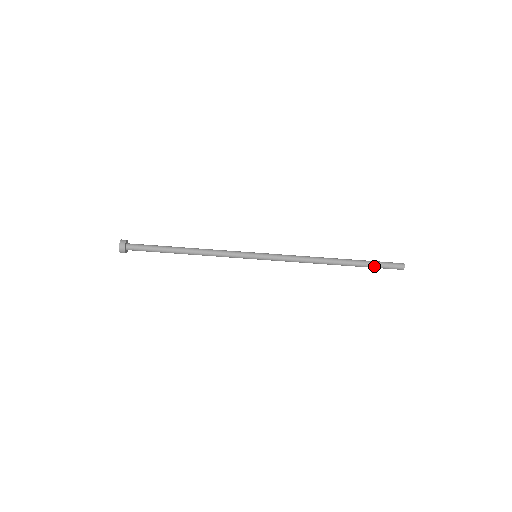
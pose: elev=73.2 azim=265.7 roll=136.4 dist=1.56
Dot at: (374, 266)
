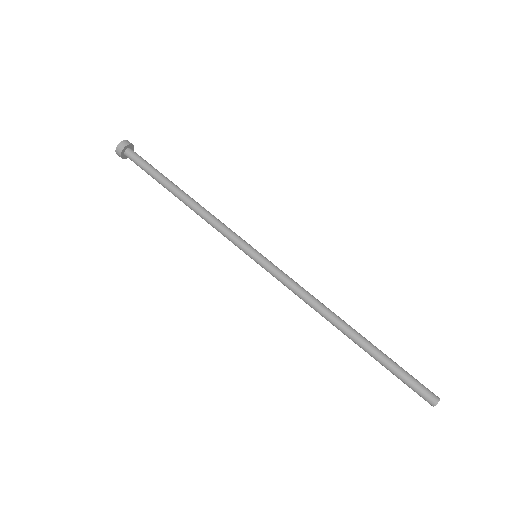
Dot at: (397, 369)
